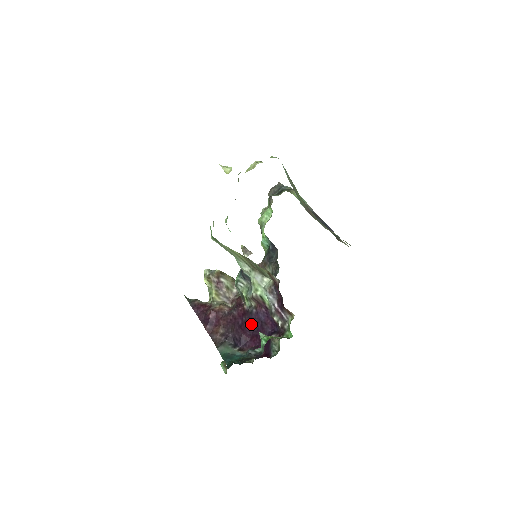
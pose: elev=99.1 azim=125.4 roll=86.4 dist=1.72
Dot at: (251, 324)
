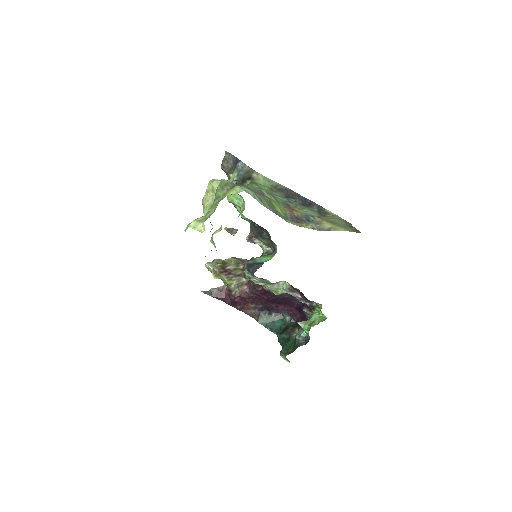
Dot at: (277, 299)
